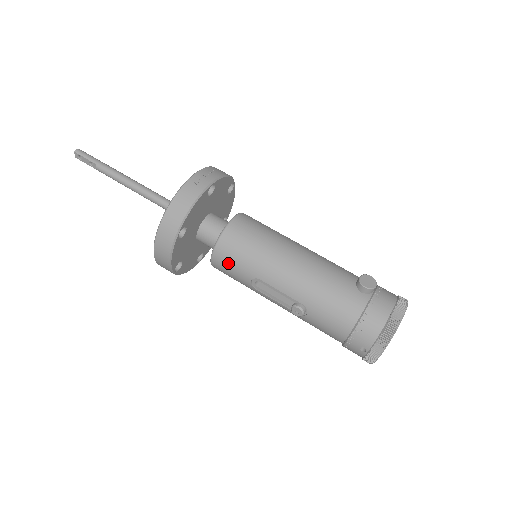
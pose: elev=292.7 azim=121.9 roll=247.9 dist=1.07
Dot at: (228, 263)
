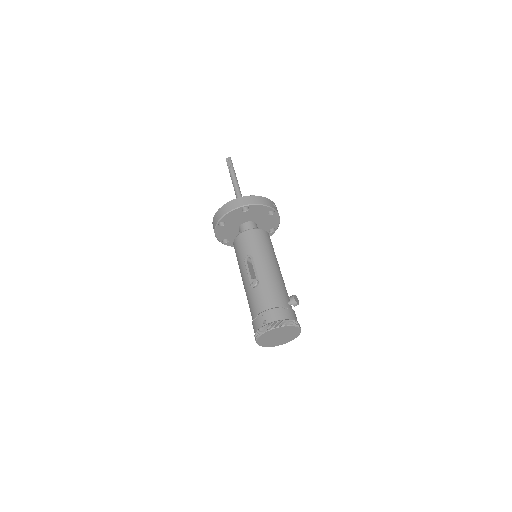
Dot at: (246, 240)
